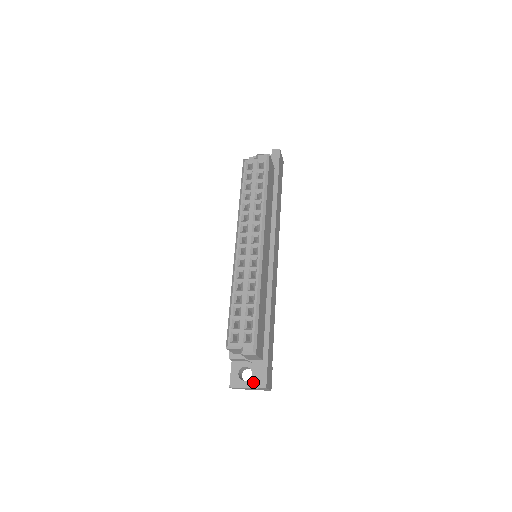
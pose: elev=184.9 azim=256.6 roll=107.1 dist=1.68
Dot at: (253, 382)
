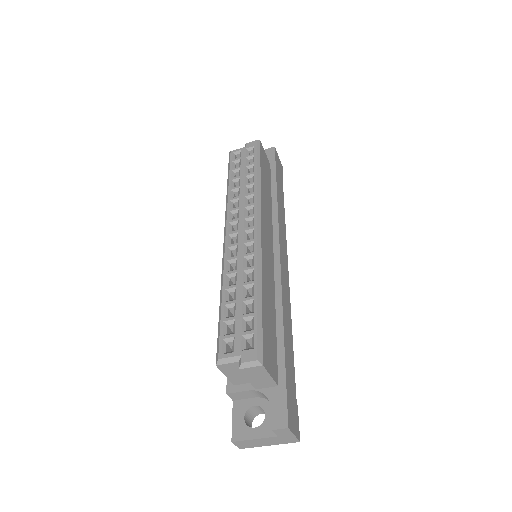
Dot at: (268, 427)
